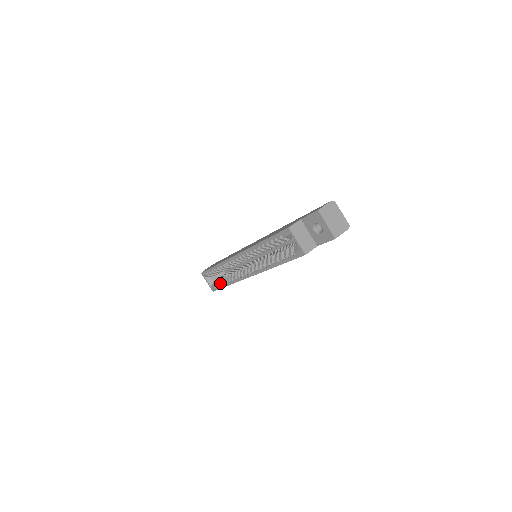
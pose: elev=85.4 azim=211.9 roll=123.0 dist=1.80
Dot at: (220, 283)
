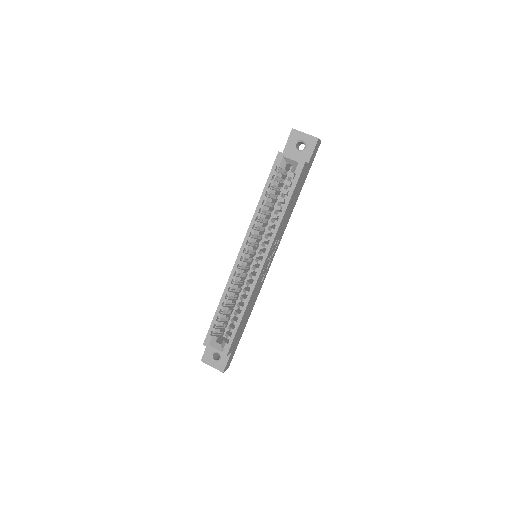
Dot at: (231, 328)
